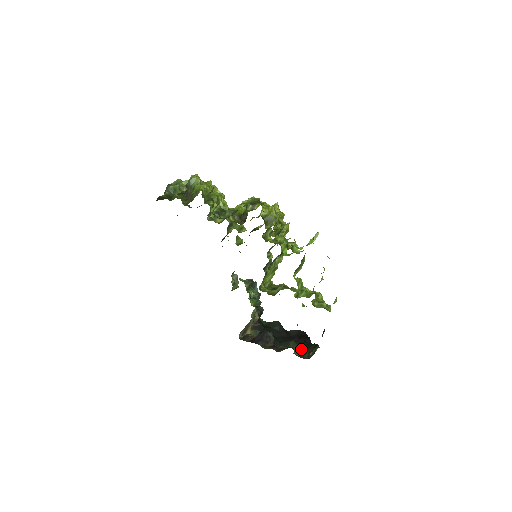
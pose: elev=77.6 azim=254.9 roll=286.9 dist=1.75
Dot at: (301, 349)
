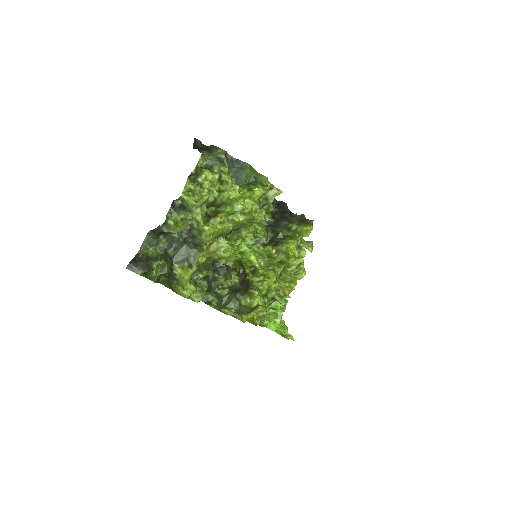
Dot at: occluded
